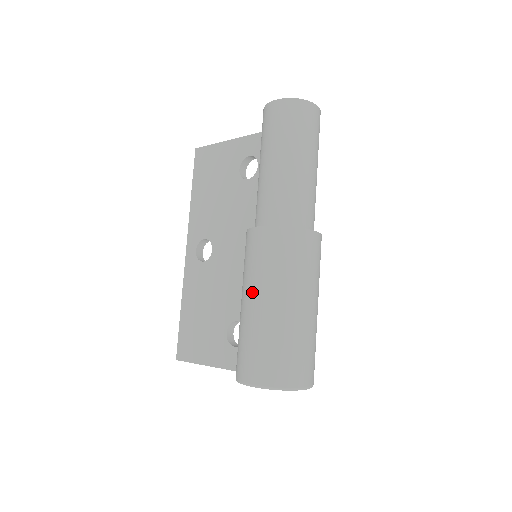
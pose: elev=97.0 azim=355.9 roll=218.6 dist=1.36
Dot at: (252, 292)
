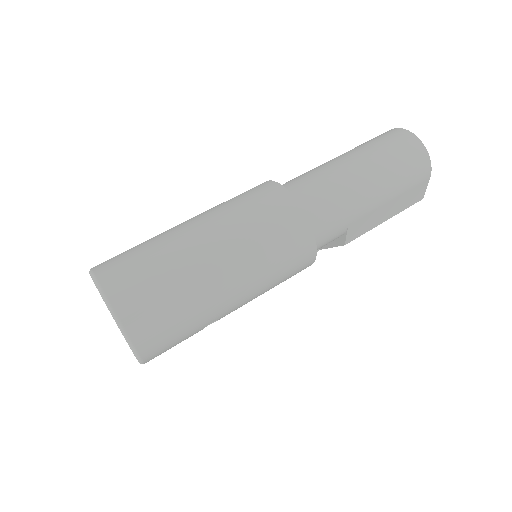
Dot at: occluded
